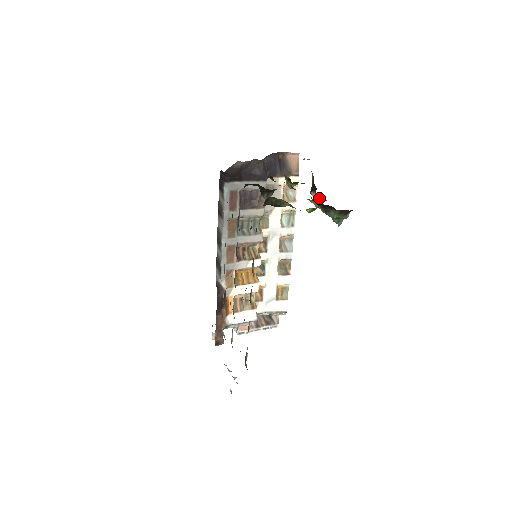
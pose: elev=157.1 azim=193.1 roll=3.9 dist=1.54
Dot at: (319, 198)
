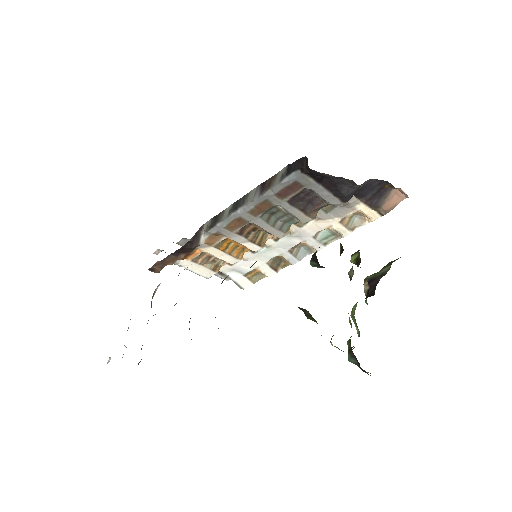
Dot at: occluded
